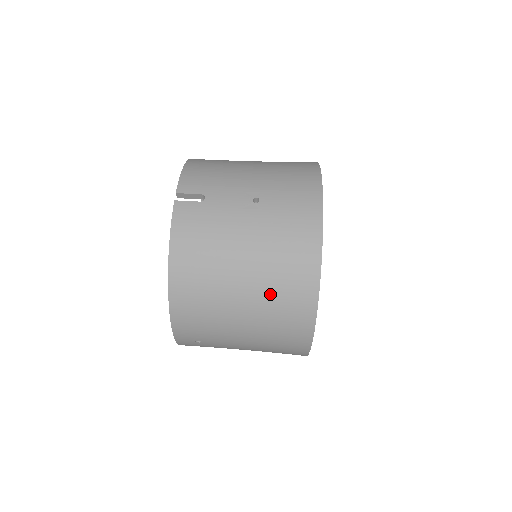
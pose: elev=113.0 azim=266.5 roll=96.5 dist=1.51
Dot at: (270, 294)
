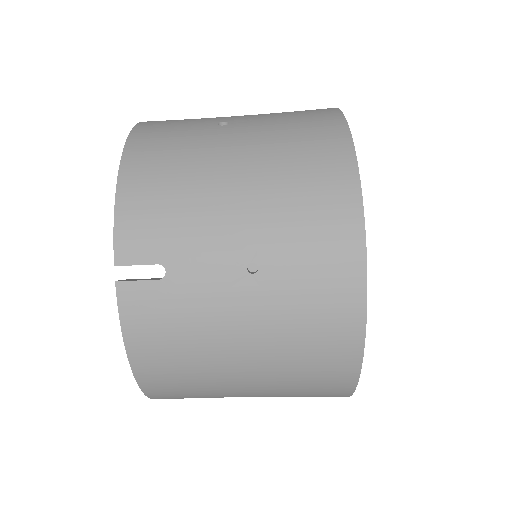
Dot at: (287, 385)
